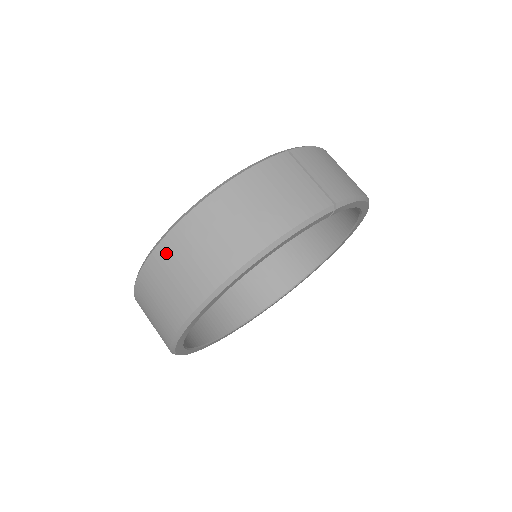
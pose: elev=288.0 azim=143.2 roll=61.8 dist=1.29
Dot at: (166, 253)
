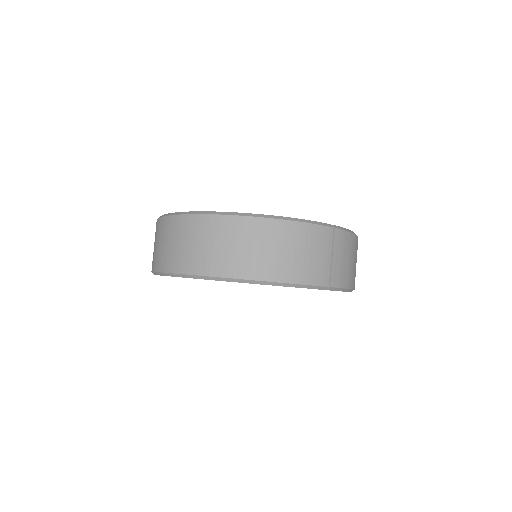
Dot at: (205, 225)
